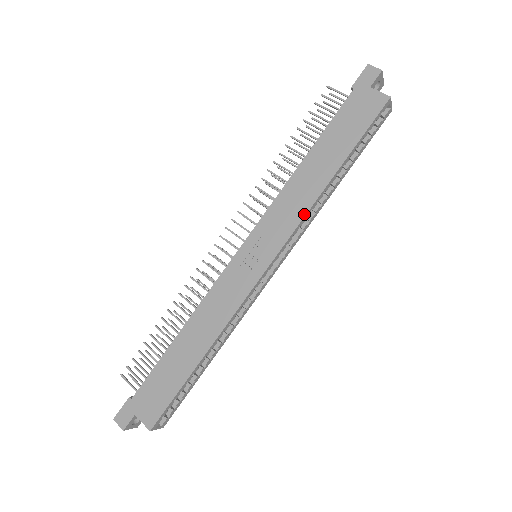
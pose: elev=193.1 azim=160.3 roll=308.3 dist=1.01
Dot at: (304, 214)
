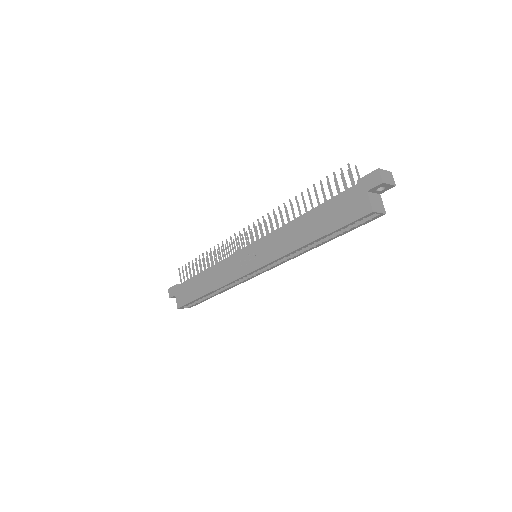
Dot at: (282, 255)
